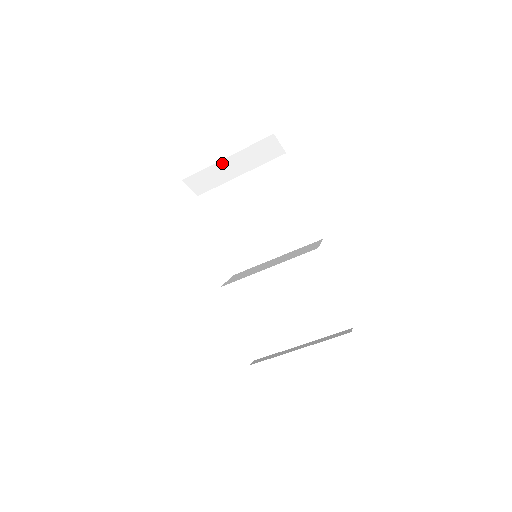
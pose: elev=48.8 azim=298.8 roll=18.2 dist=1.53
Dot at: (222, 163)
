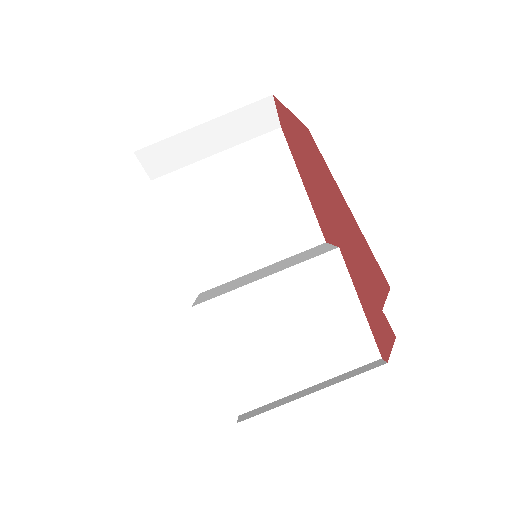
Dot at: (196, 131)
